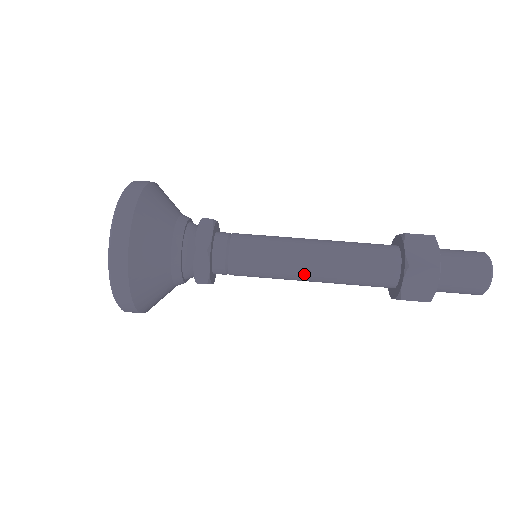
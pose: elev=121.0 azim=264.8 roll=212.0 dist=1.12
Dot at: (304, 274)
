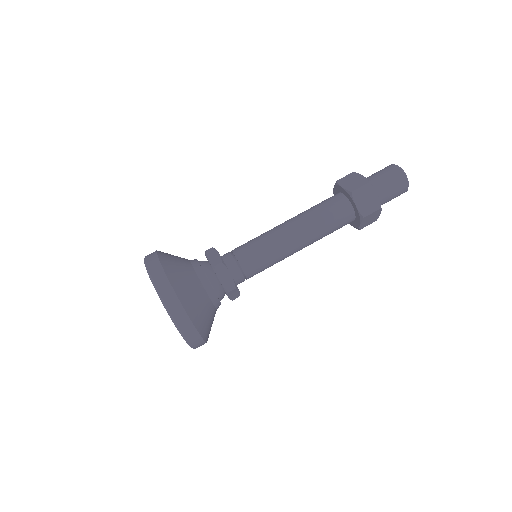
Dot at: (294, 243)
